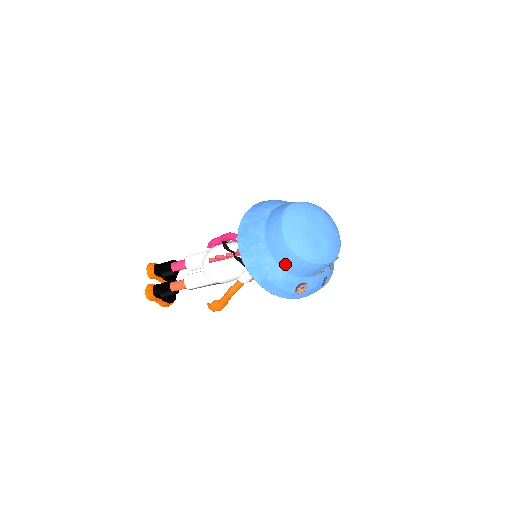
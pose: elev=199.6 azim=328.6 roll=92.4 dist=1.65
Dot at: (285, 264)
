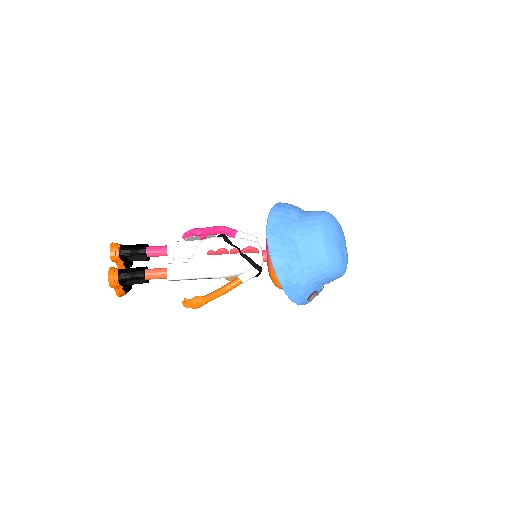
Dot at: (314, 270)
